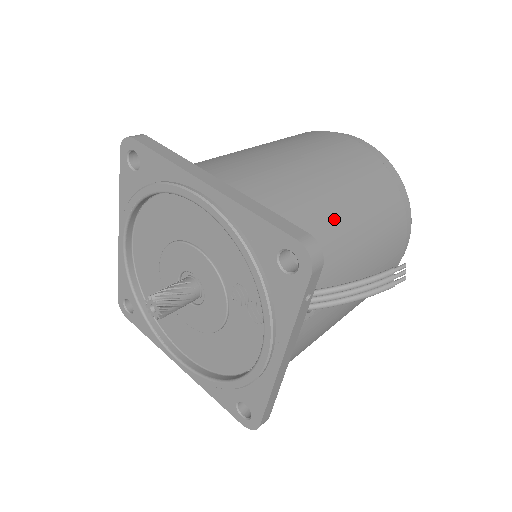
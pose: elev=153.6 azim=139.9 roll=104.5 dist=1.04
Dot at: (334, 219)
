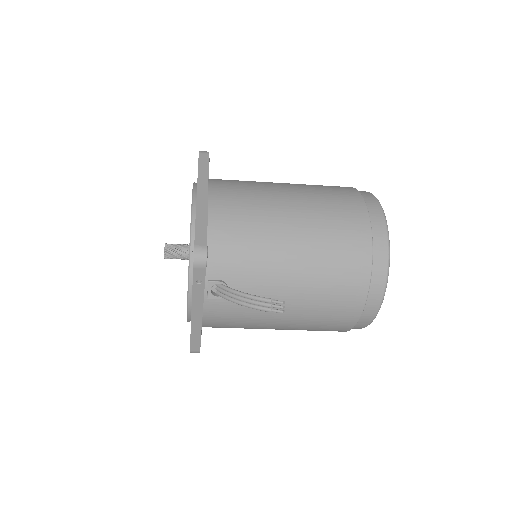
Dot at: (273, 252)
